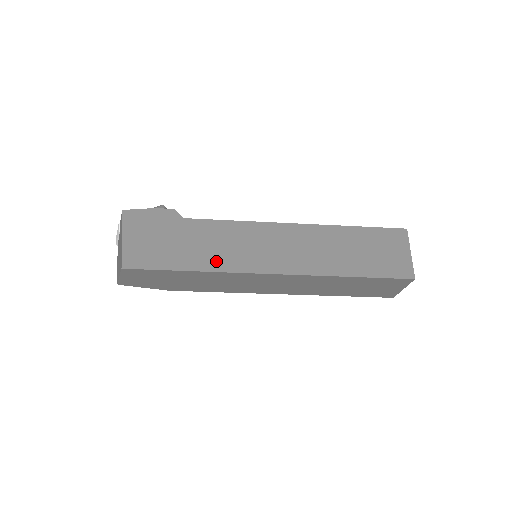
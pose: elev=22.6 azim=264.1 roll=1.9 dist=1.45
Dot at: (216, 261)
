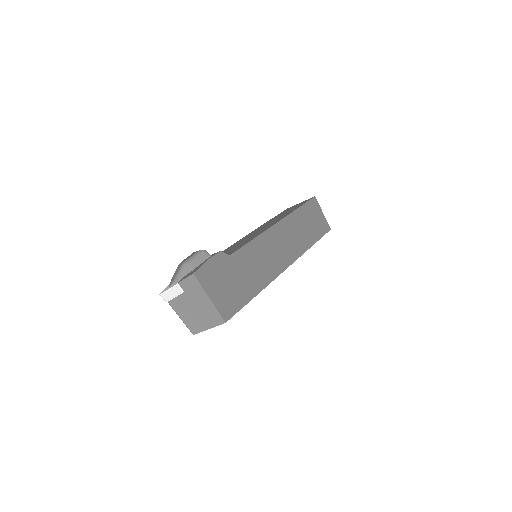
Dot at: (263, 278)
